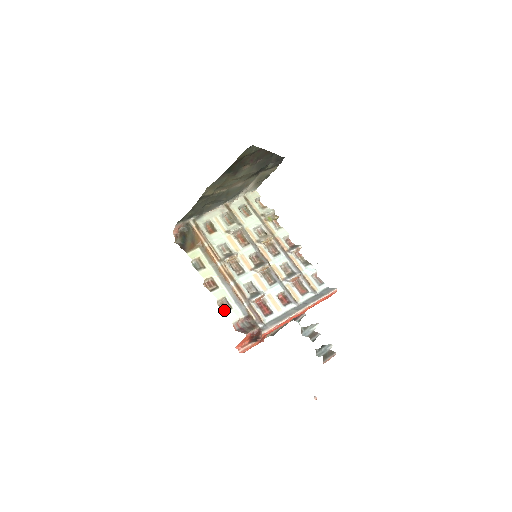
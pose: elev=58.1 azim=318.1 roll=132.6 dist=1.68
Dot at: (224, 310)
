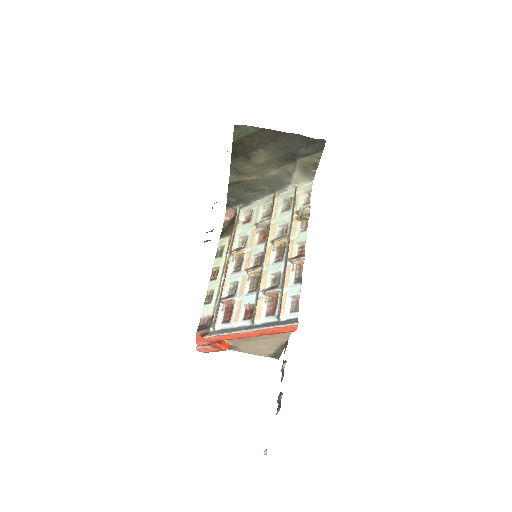
Dot at: (206, 302)
